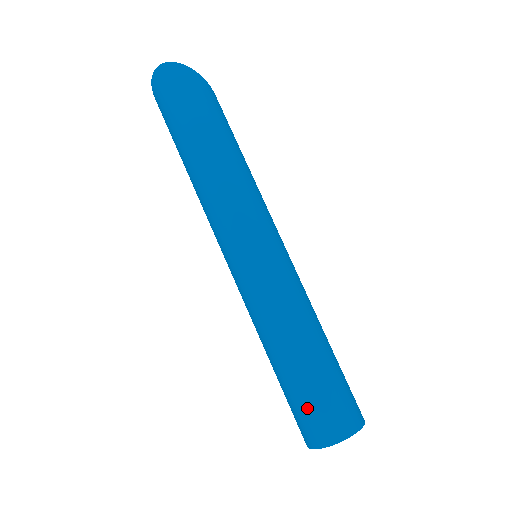
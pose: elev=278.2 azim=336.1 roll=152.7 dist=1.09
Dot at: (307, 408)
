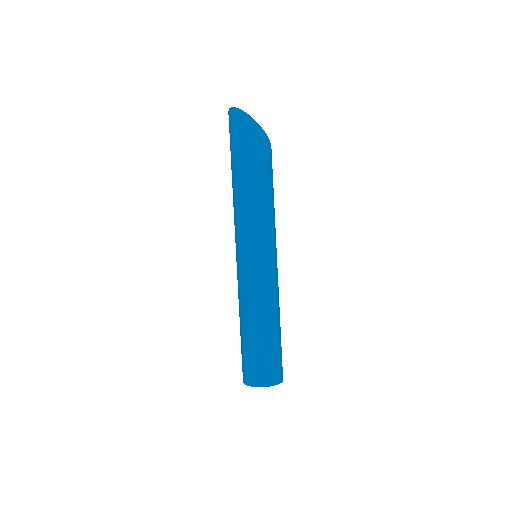
Dot at: (243, 359)
